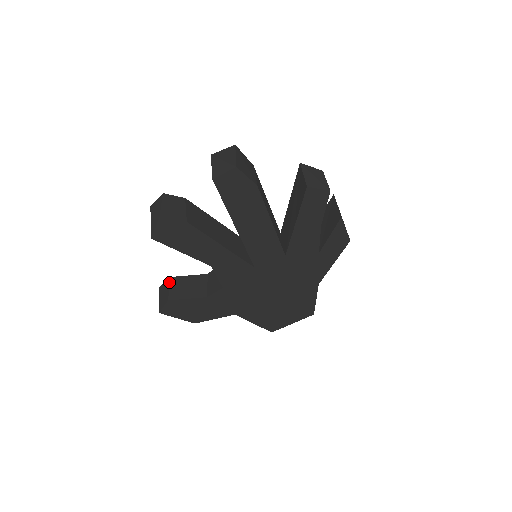
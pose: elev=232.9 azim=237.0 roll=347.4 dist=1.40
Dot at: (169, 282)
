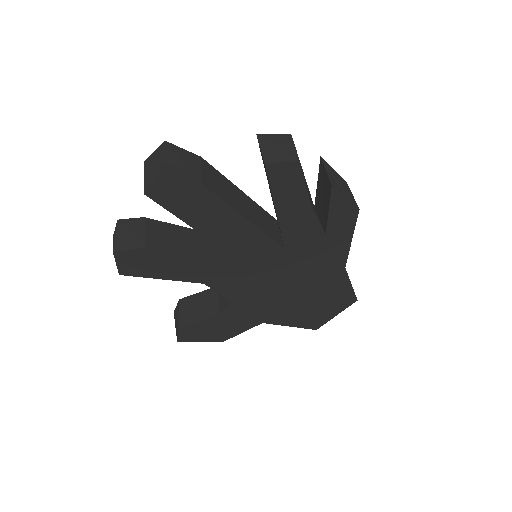
Dot at: (178, 306)
